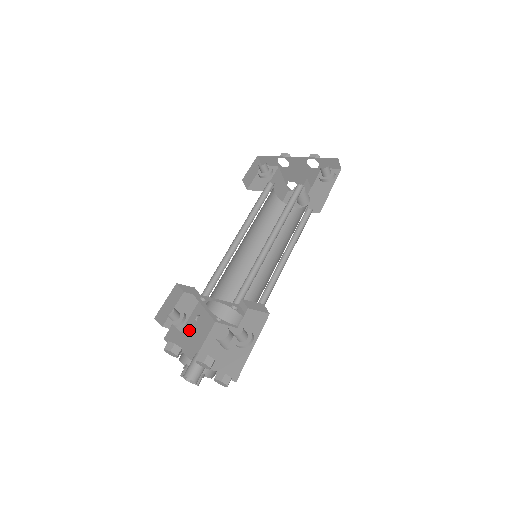
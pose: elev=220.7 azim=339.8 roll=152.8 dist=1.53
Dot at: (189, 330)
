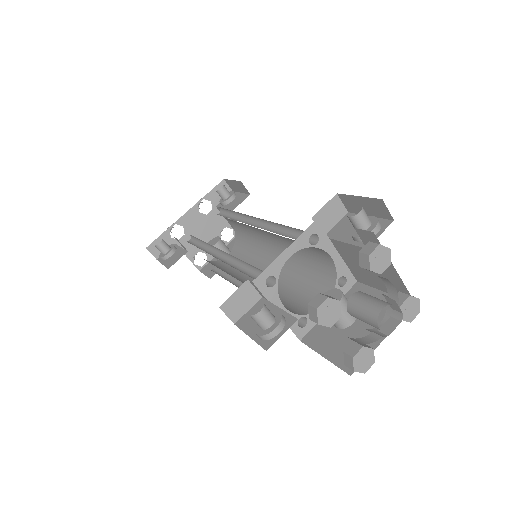
Dot at: occluded
